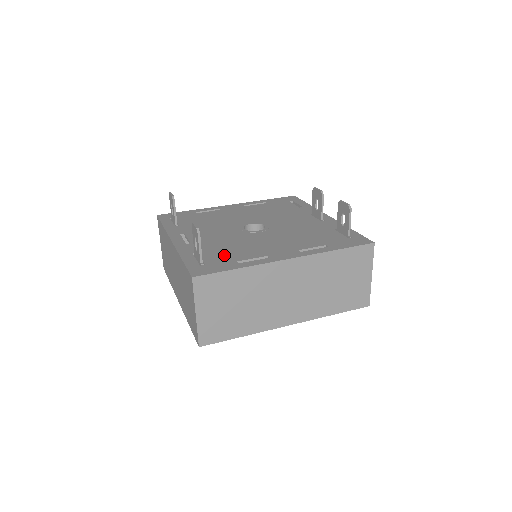
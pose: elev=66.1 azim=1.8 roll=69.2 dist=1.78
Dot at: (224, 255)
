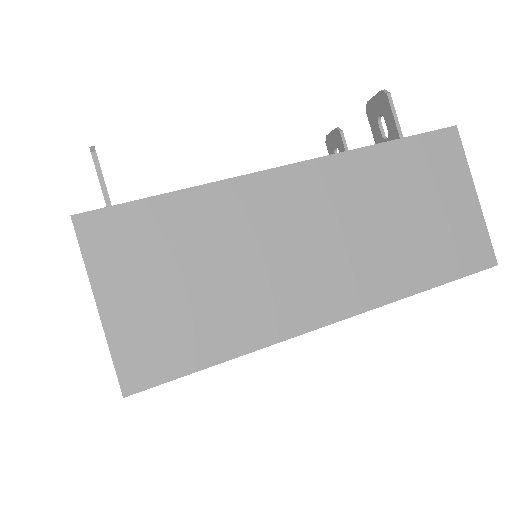
Dot at: occluded
